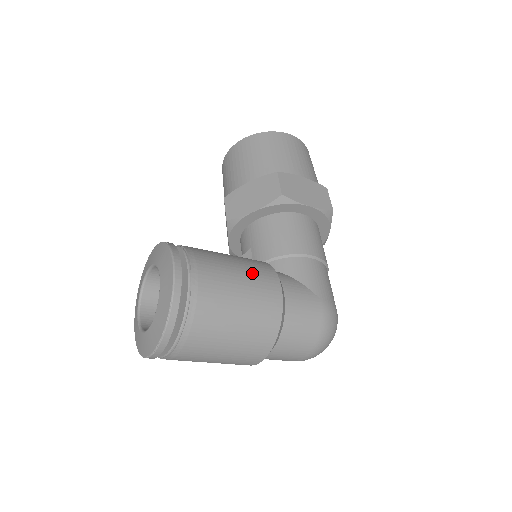
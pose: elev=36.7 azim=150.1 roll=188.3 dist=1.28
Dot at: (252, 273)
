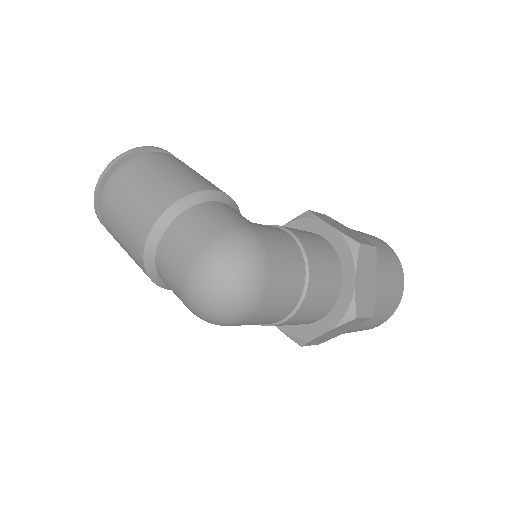
Dot at: occluded
